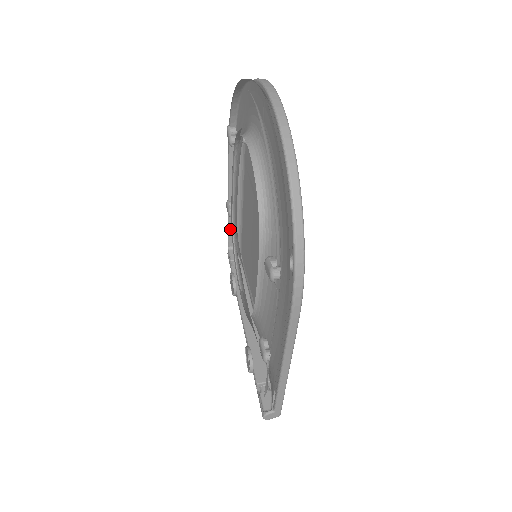
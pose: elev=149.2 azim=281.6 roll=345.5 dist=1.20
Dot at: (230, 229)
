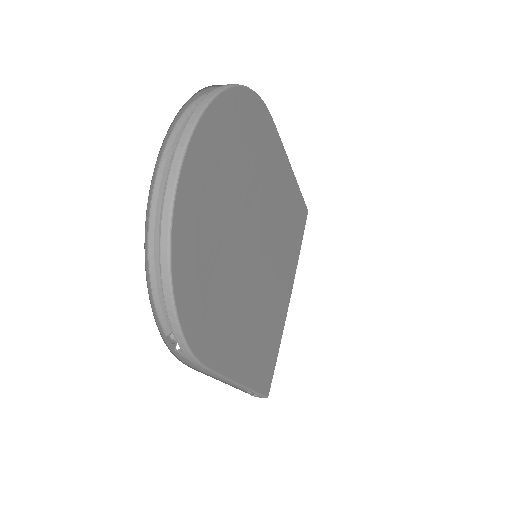
Dot at: occluded
